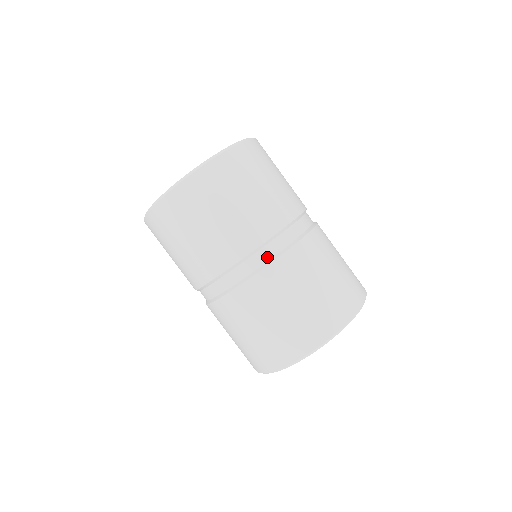
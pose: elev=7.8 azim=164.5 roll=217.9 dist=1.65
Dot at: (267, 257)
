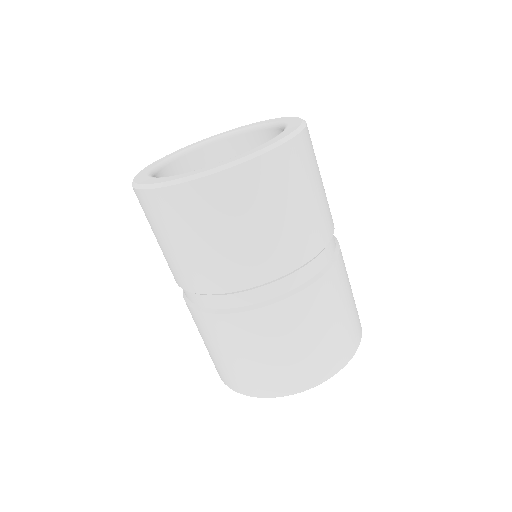
Dot at: (334, 246)
